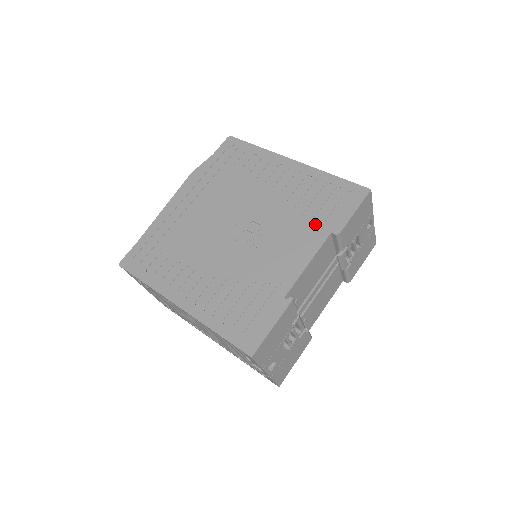
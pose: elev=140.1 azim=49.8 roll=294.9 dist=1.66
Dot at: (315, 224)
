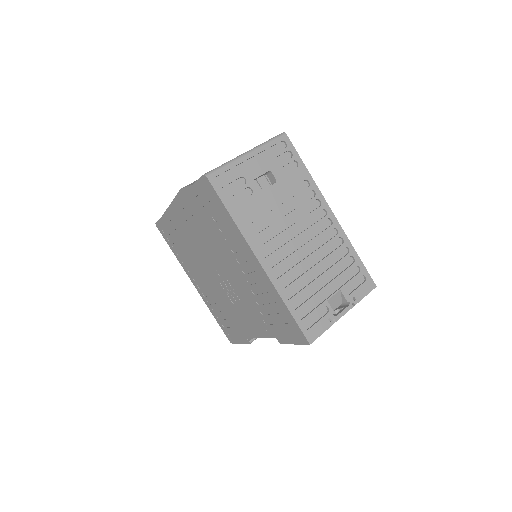
Dot at: (267, 323)
